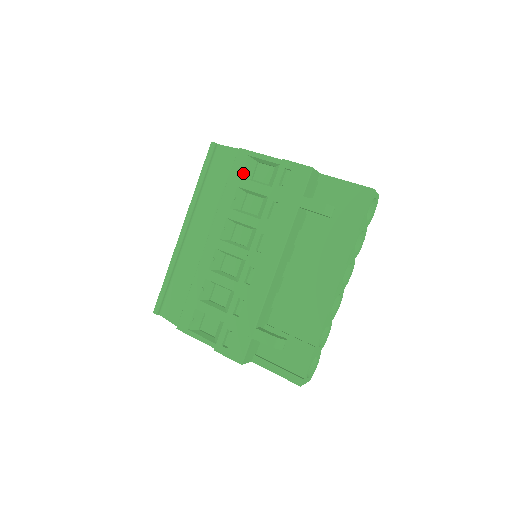
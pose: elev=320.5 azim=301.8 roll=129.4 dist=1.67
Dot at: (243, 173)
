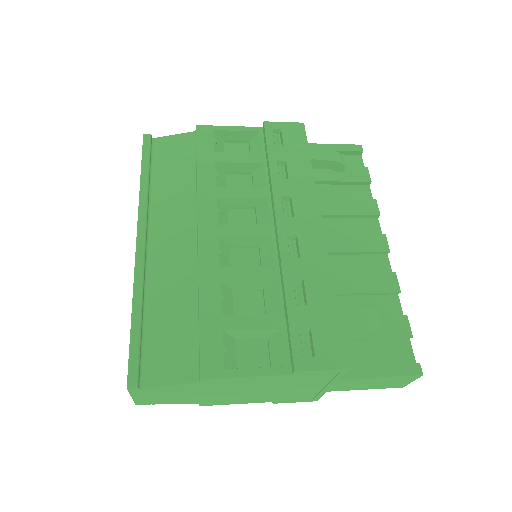
Dot at: (215, 148)
